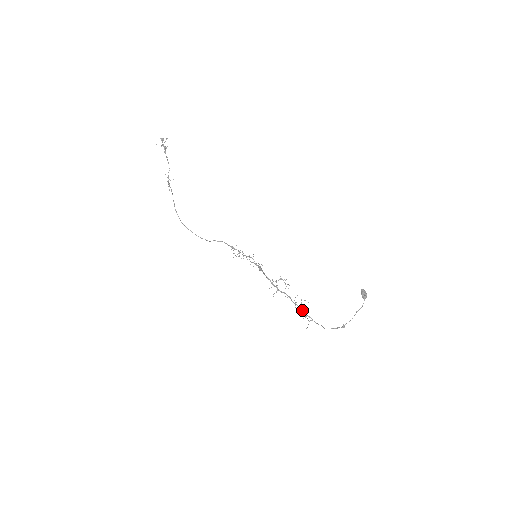
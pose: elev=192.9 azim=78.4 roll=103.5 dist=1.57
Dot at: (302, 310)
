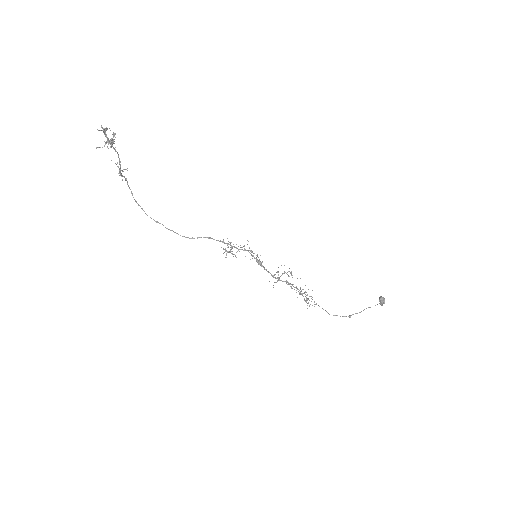
Dot at: occluded
